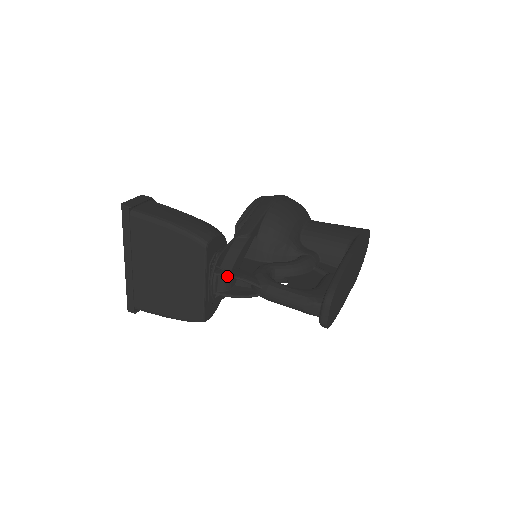
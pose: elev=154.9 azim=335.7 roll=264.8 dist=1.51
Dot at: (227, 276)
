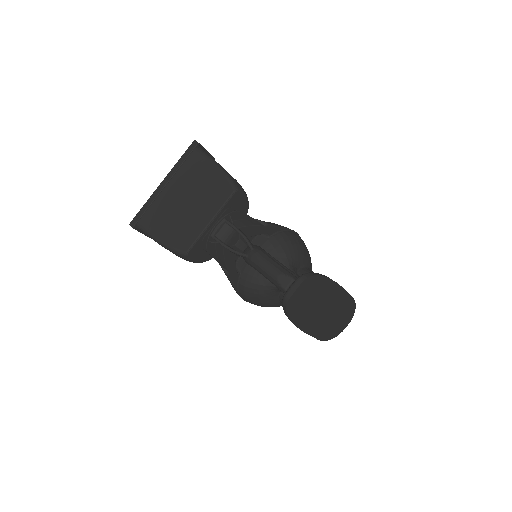
Dot at: (233, 225)
